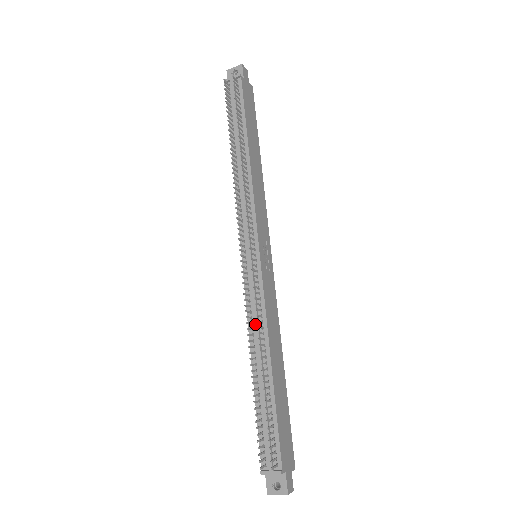
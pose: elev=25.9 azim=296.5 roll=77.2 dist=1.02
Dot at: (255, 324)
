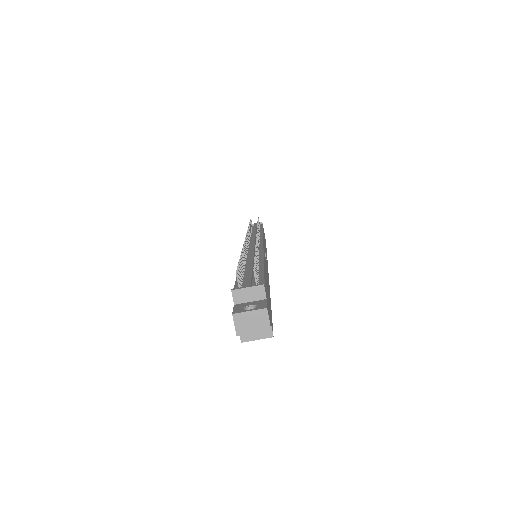
Dot at: (251, 252)
